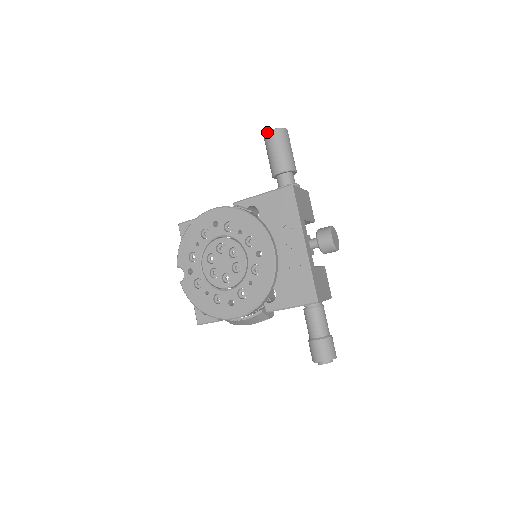
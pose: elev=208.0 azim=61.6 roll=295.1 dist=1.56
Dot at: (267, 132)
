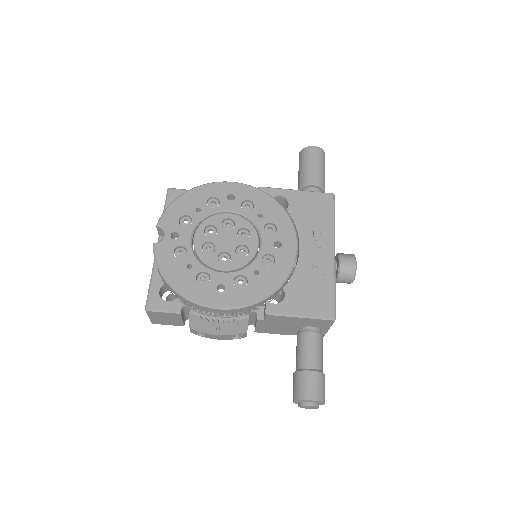
Dot at: (310, 146)
